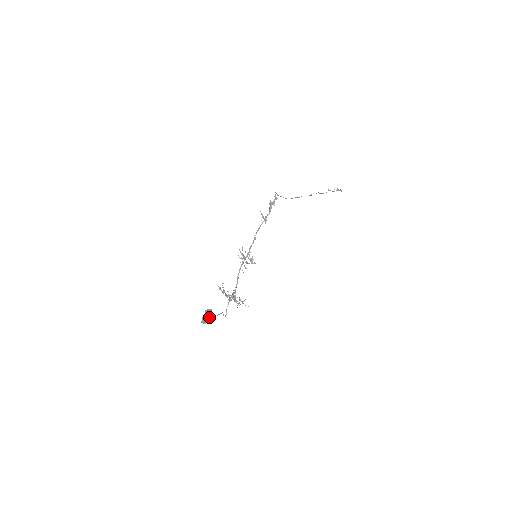
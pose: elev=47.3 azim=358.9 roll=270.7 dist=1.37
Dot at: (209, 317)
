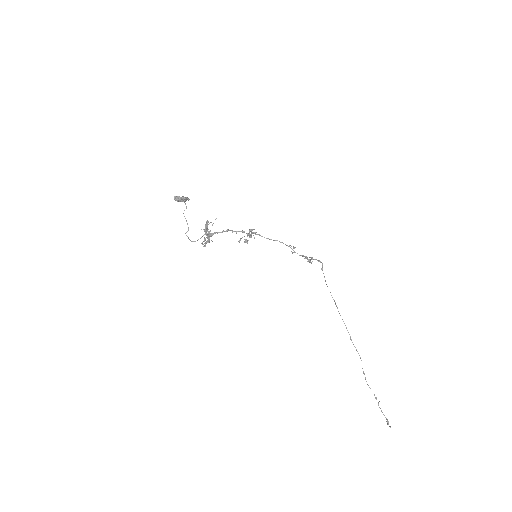
Dot at: (182, 197)
